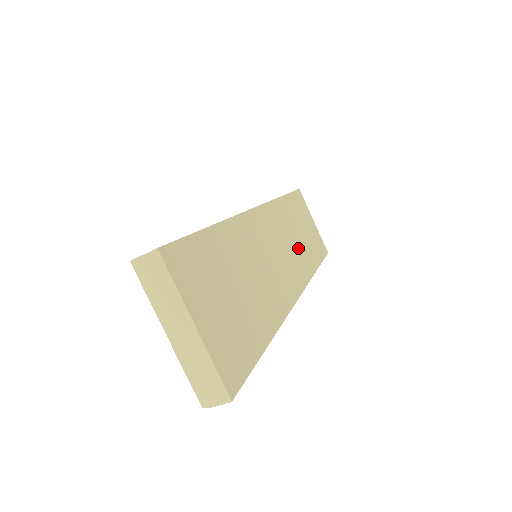
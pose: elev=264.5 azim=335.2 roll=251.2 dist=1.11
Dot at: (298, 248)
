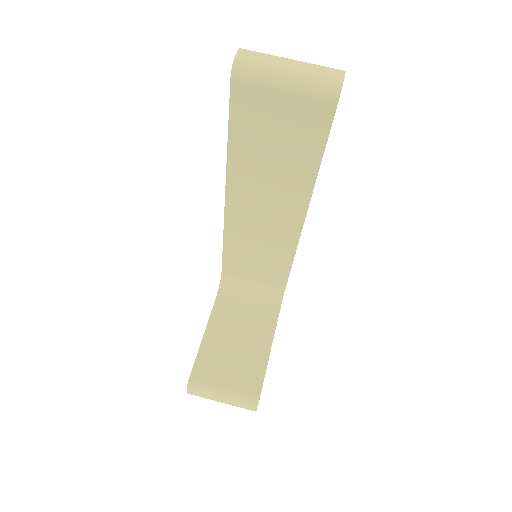
Dot at: occluded
